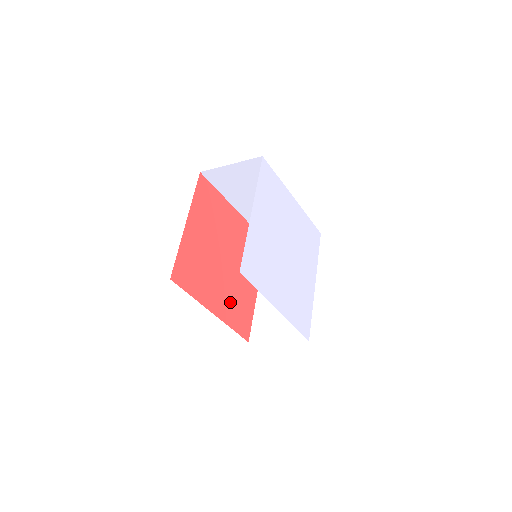
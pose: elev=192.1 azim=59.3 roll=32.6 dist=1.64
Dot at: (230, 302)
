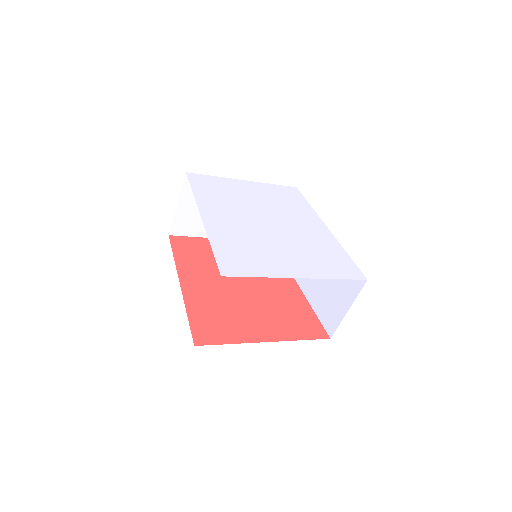
Dot at: (211, 302)
